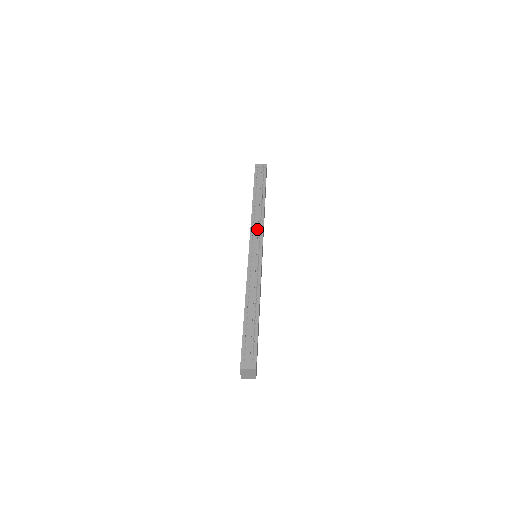
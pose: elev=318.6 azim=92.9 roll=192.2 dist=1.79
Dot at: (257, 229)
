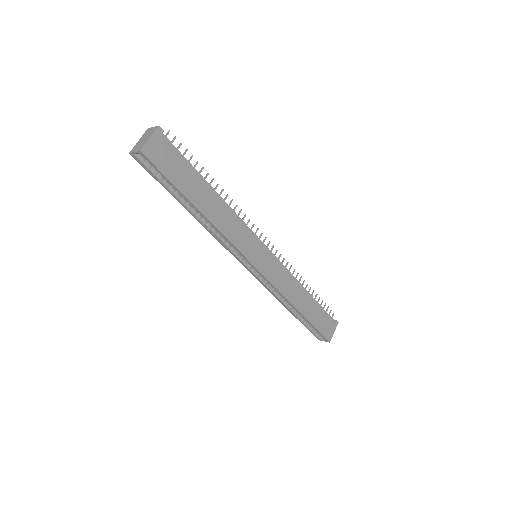
Dot at: occluded
